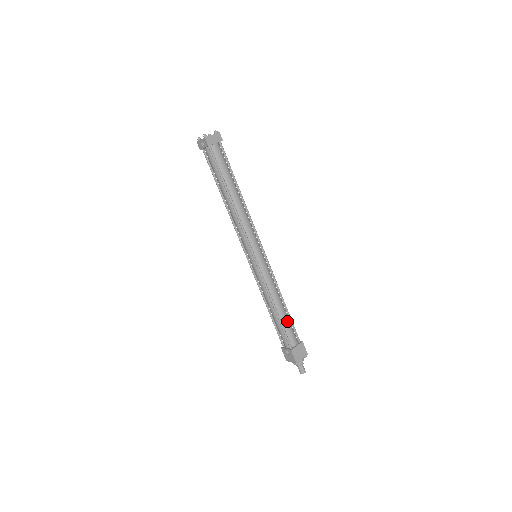
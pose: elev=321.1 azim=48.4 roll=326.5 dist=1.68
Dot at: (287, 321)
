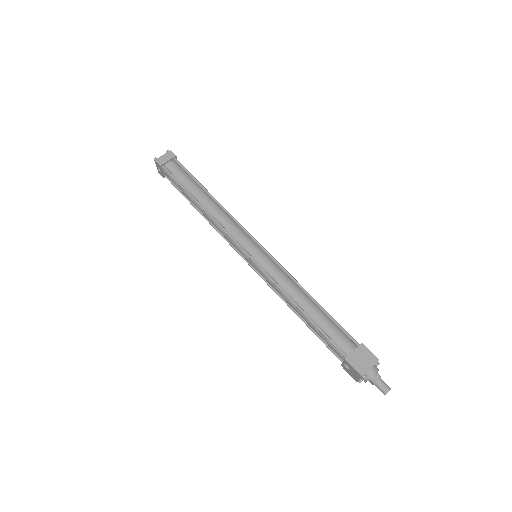
Dot at: (325, 321)
